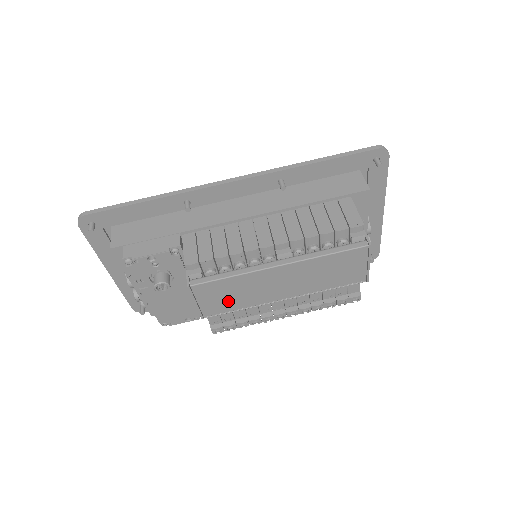
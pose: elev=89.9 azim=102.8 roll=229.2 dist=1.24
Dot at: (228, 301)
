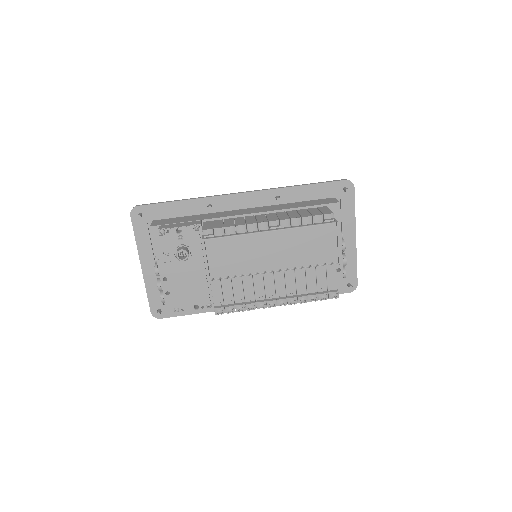
Dot at: (231, 263)
